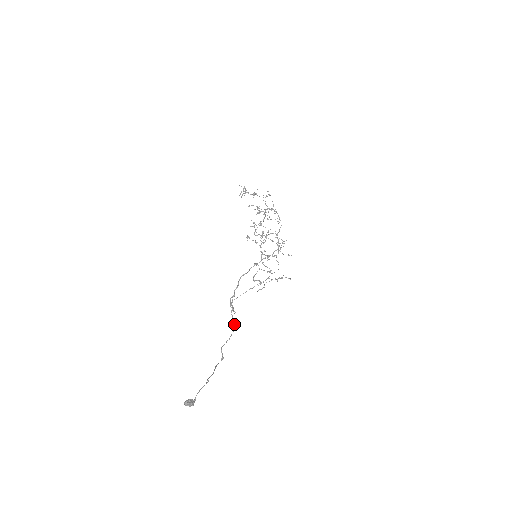
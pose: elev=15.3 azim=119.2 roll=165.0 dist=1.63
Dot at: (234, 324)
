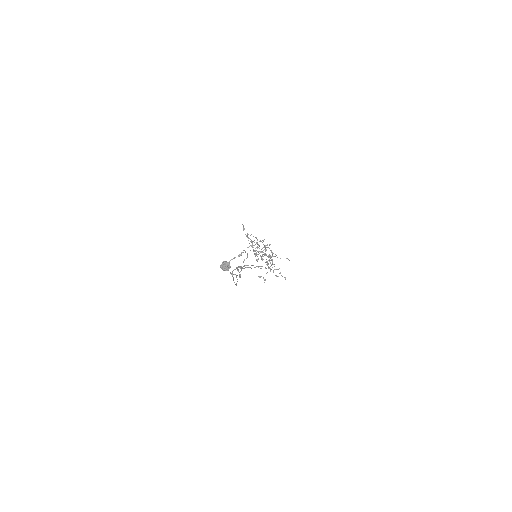
Dot at: (235, 284)
